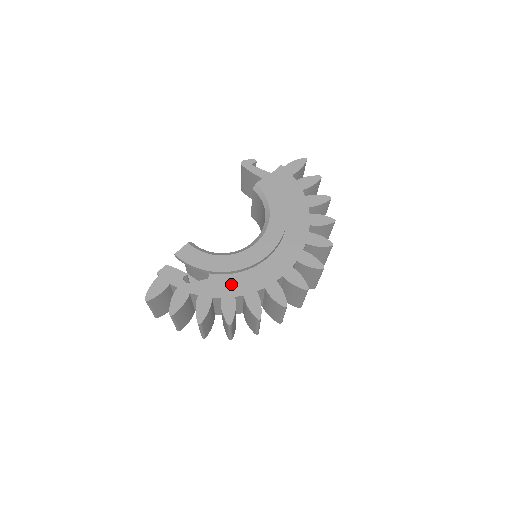
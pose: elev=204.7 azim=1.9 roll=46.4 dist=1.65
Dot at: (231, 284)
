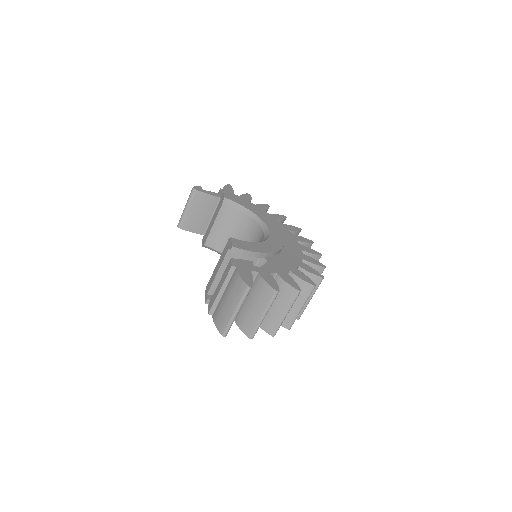
Dot at: (284, 261)
